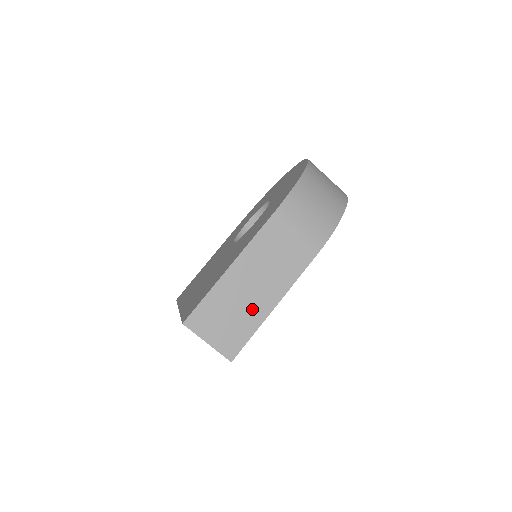
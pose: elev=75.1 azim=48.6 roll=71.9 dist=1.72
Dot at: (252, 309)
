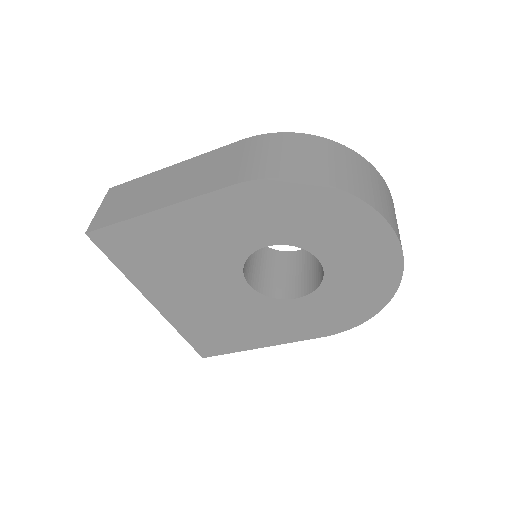
Dot at: (143, 203)
